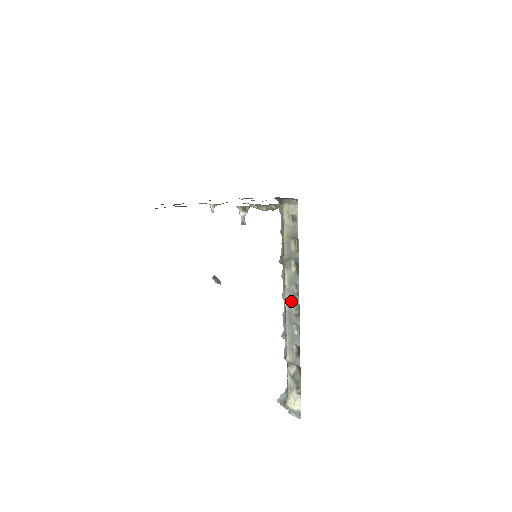
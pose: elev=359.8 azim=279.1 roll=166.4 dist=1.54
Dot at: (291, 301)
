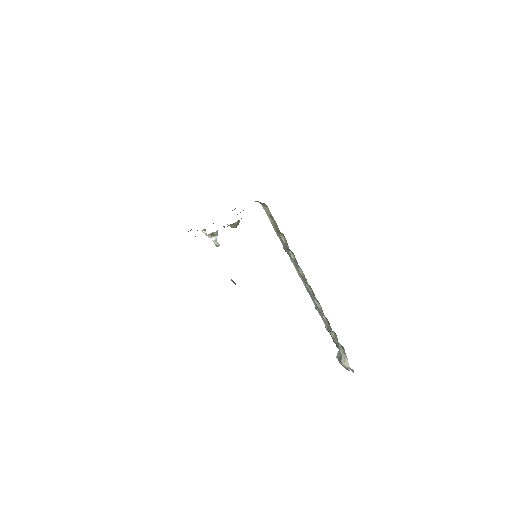
Dot at: (304, 282)
